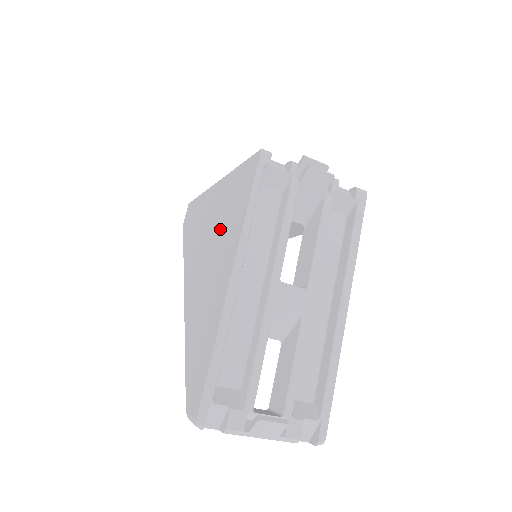
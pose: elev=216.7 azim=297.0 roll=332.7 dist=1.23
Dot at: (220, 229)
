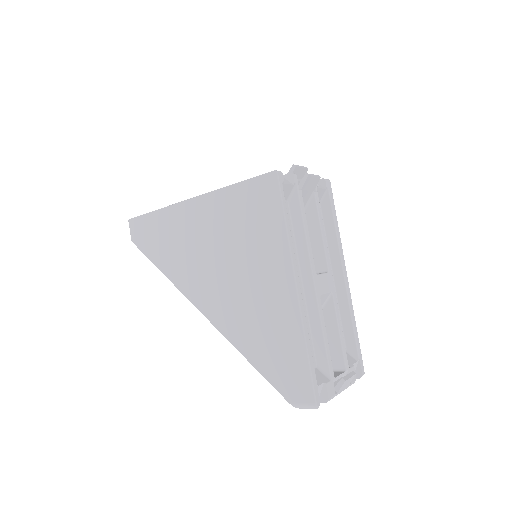
Dot at: (239, 246)
